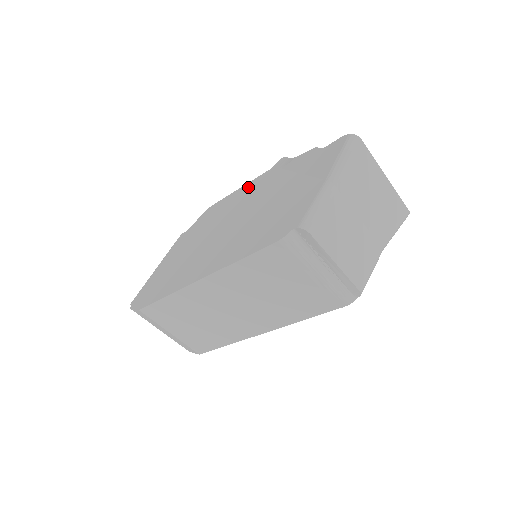
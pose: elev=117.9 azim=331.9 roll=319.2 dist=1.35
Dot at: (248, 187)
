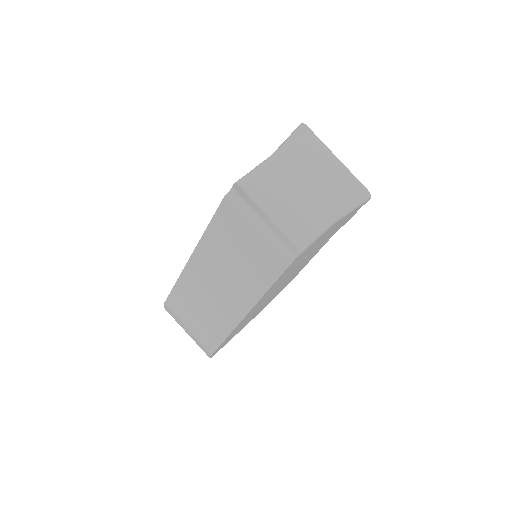
Dot at: occluded
